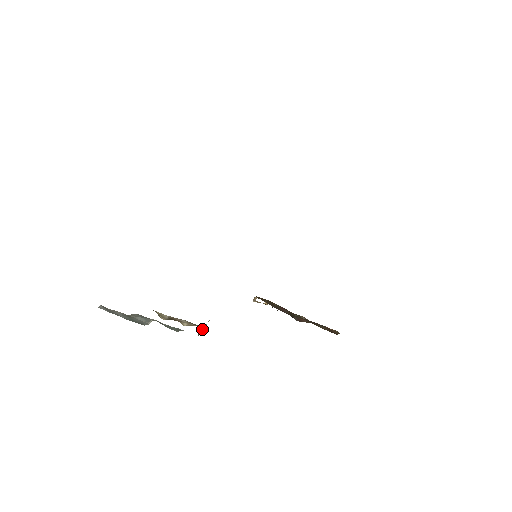
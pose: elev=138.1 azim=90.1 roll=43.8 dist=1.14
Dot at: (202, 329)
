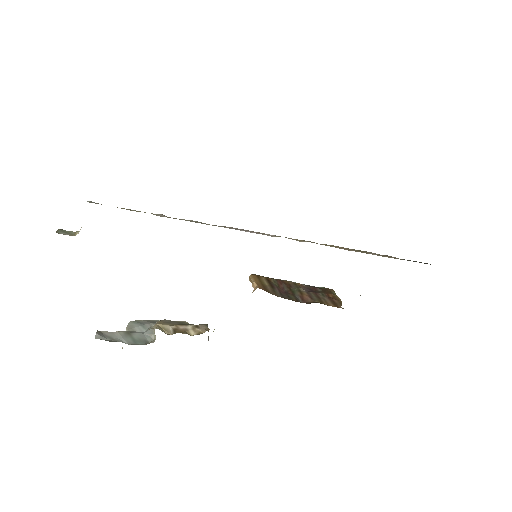
Dot at: occluded
